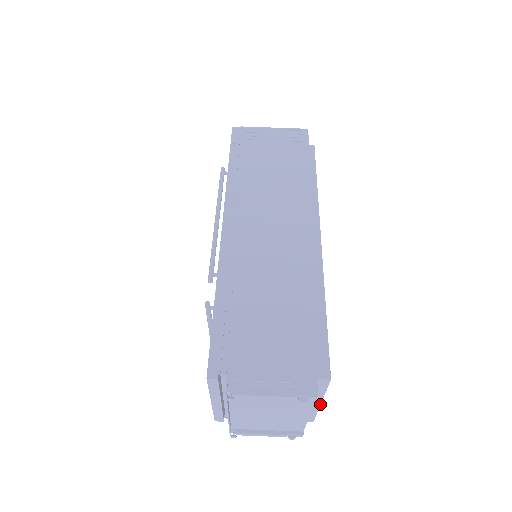
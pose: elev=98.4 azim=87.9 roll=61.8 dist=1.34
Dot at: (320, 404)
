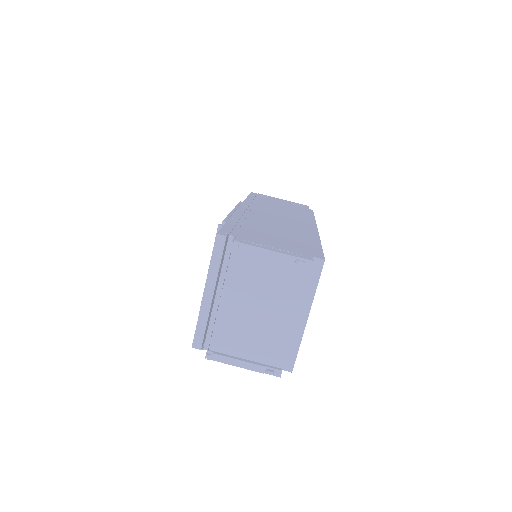
Dot at: (306, 321)
